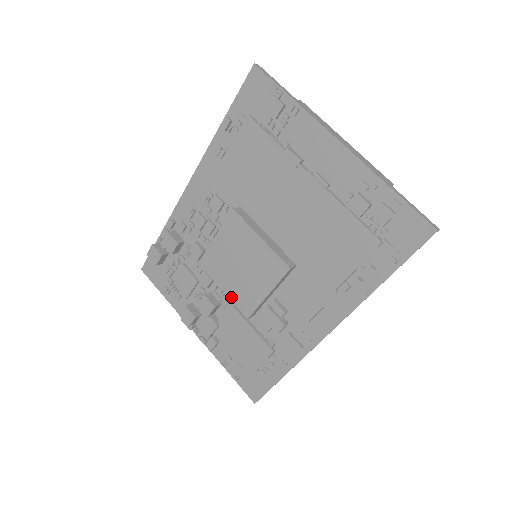
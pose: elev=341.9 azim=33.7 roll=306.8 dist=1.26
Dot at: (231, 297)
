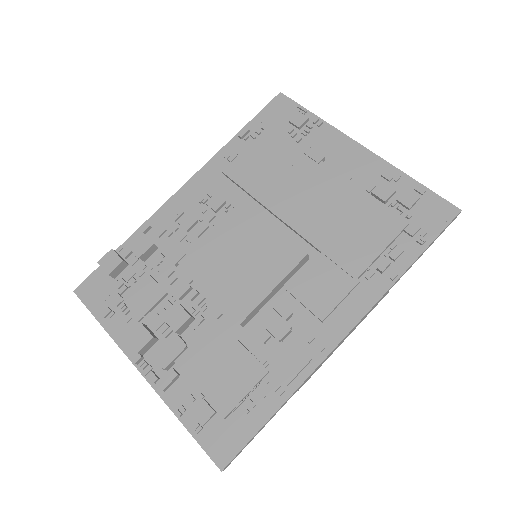
Dot at: (219, 298)
